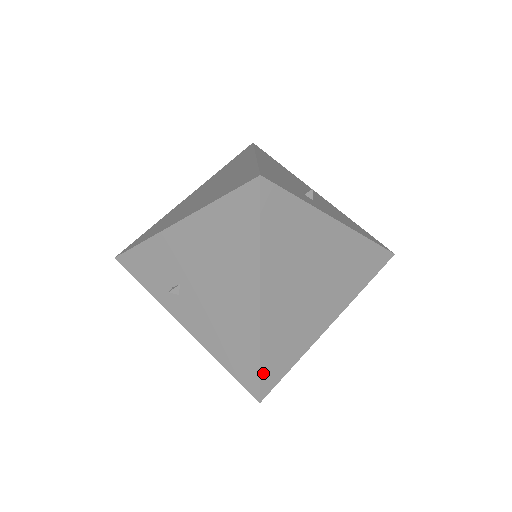
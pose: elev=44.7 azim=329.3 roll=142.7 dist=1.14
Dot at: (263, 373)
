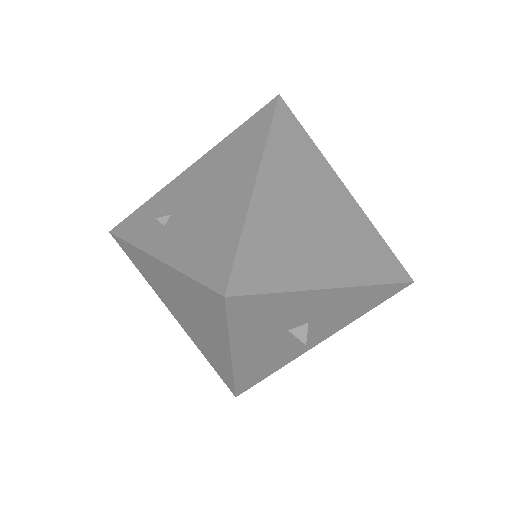
Dot at: (239, 260)
